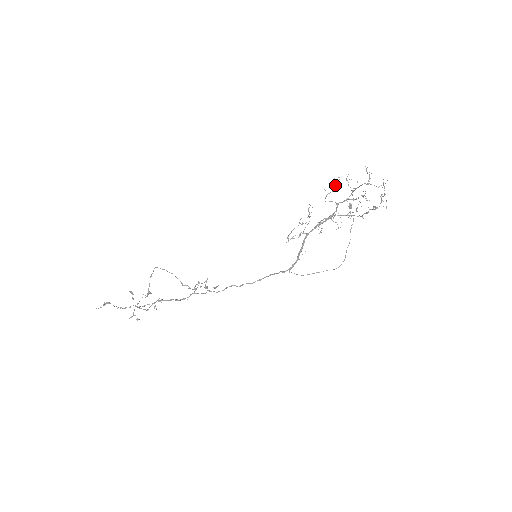
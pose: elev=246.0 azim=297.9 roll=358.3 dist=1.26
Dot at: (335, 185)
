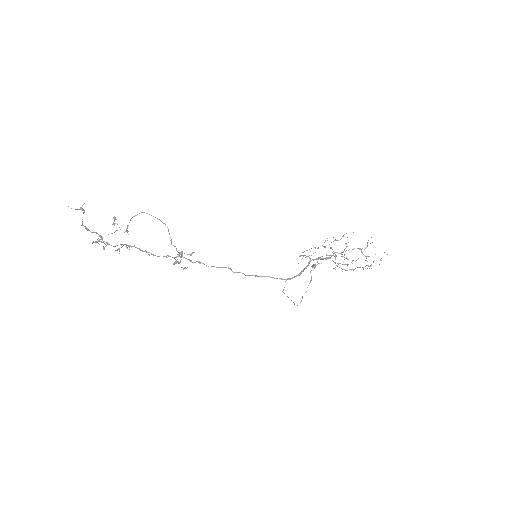
Dot at: occluded
